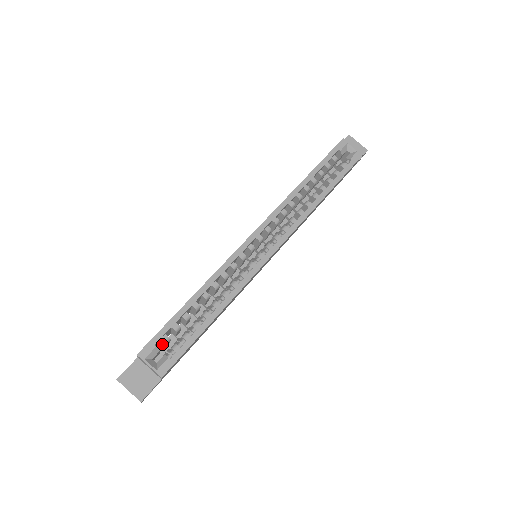
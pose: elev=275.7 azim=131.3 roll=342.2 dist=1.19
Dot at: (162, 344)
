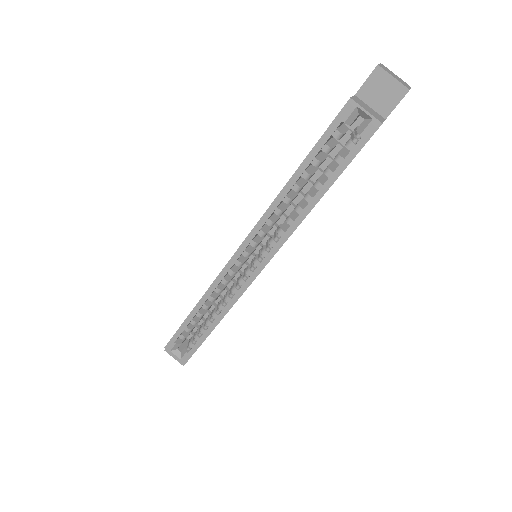
Dot at: occluded
